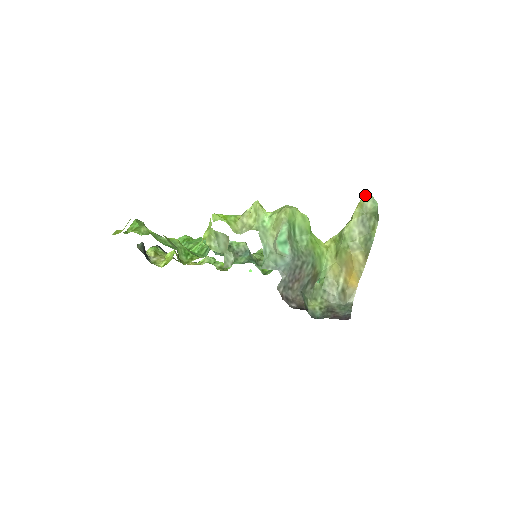
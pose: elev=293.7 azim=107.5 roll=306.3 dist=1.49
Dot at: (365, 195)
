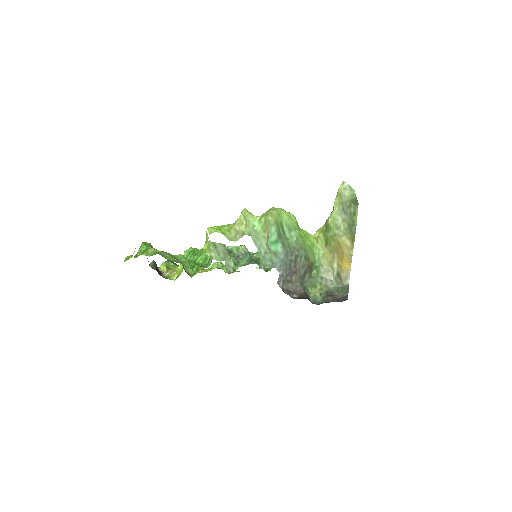
Dot at: (342, 185)
